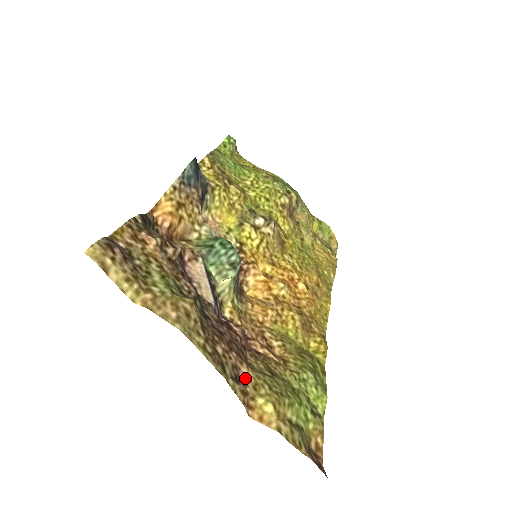
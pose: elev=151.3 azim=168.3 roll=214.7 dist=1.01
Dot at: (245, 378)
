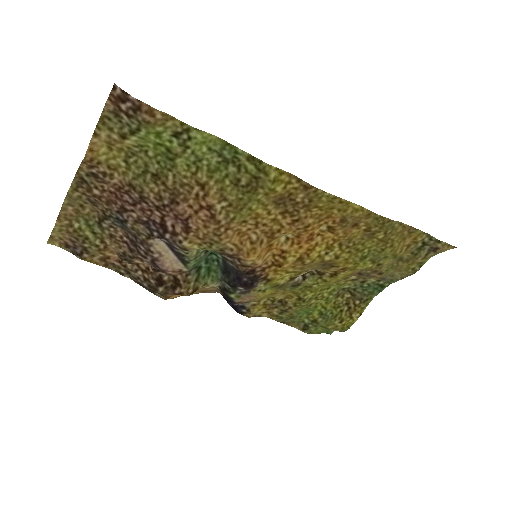
Dot at: (110, 177)
